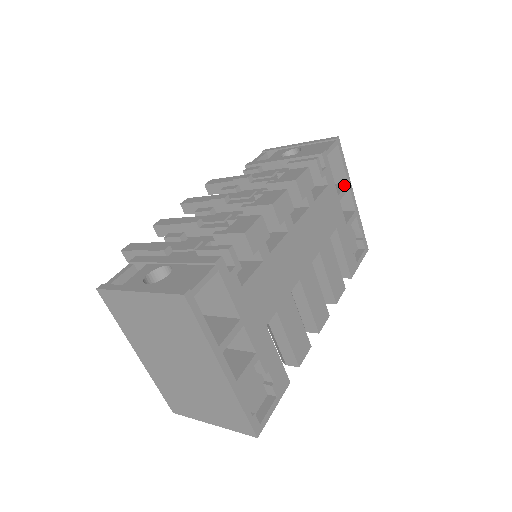
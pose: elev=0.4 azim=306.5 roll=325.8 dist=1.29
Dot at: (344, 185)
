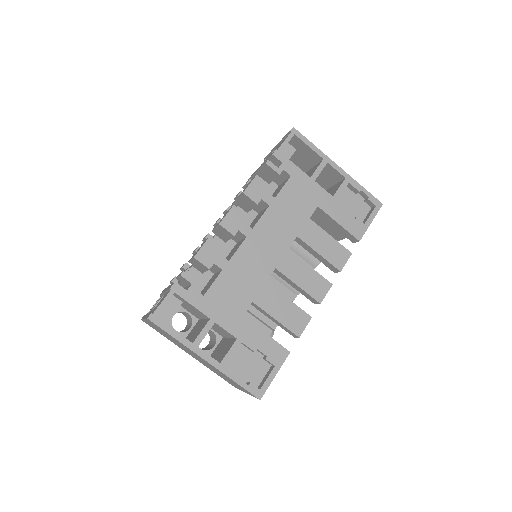
Dot at: (319, 163)
